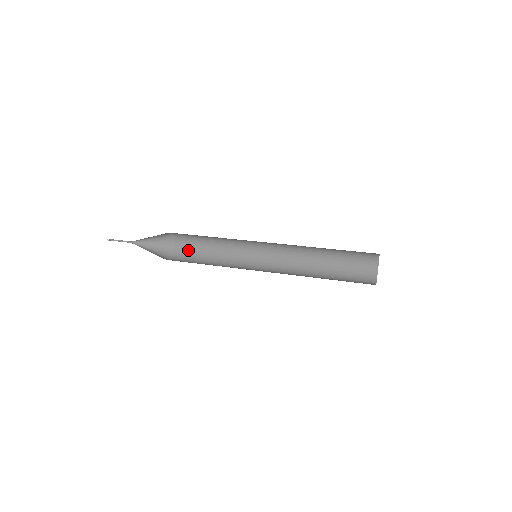
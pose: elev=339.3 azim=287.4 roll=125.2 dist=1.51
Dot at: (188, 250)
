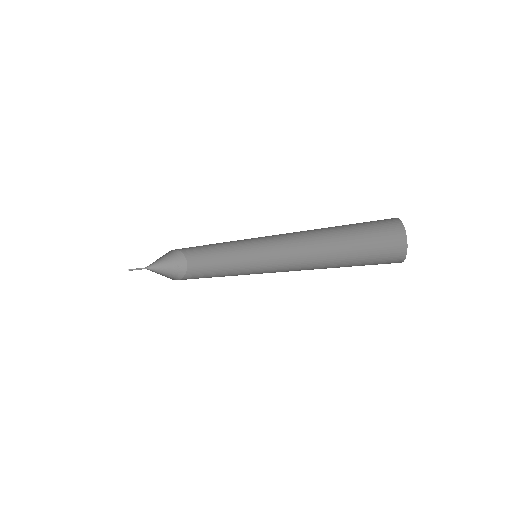
Dot at: (199, 262)
